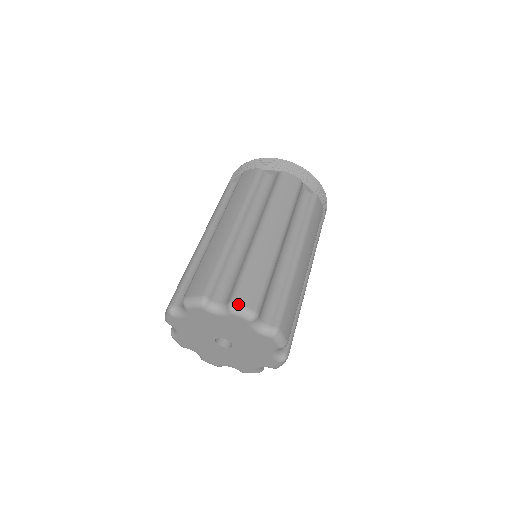
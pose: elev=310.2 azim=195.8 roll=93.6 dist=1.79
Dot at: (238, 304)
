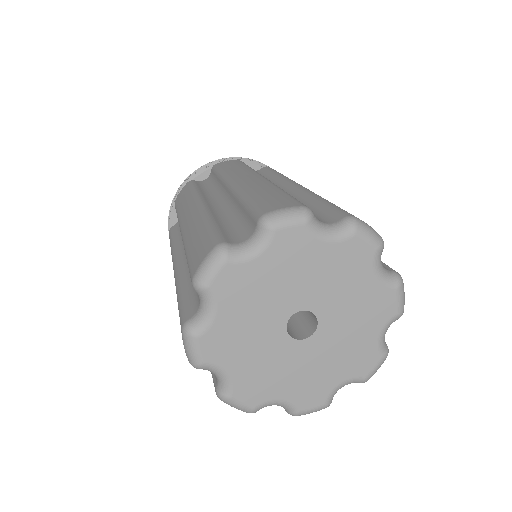
Dot at: occluded
